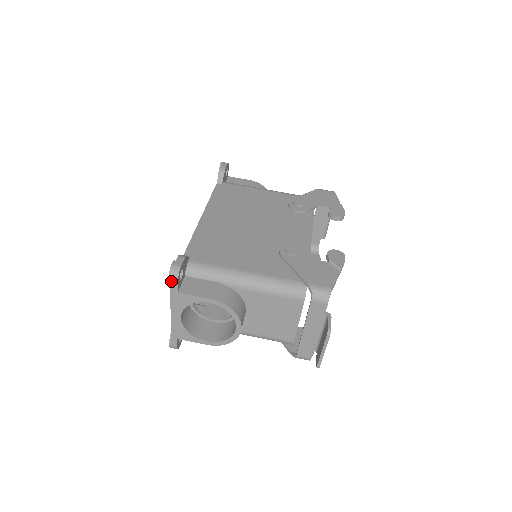
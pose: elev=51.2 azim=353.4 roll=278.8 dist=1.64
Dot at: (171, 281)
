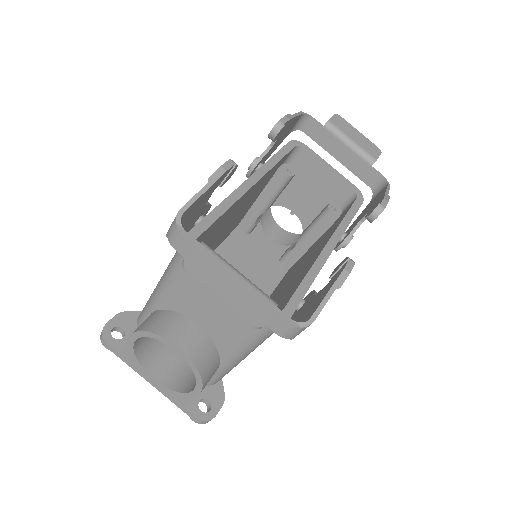
Dot at: (105, 346)
